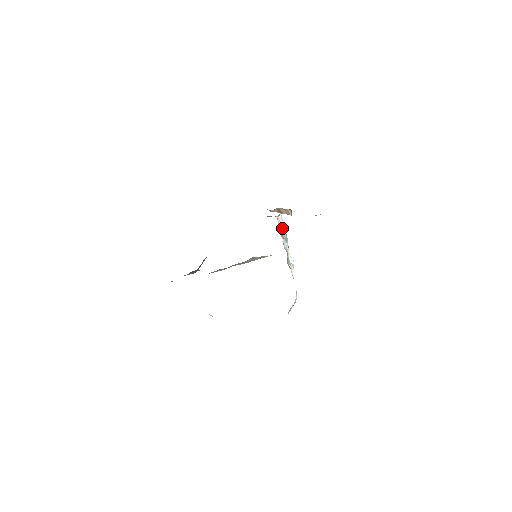
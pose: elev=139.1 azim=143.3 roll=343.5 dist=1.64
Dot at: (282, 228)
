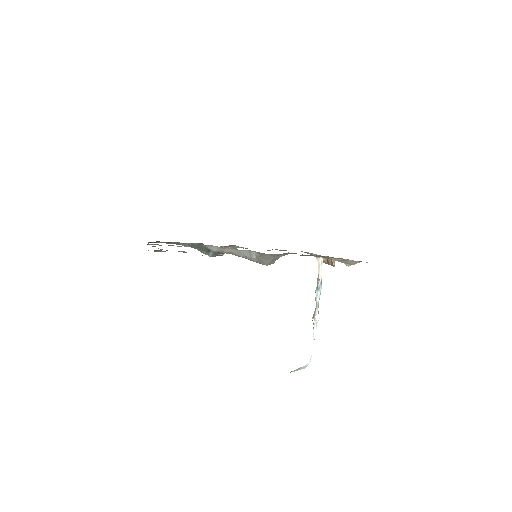
Dot at: (319, 274)
